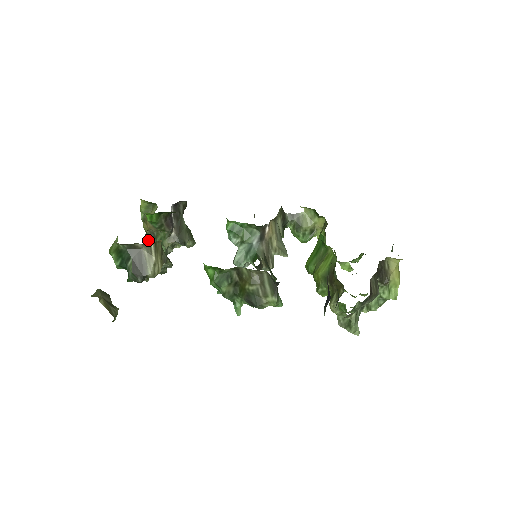
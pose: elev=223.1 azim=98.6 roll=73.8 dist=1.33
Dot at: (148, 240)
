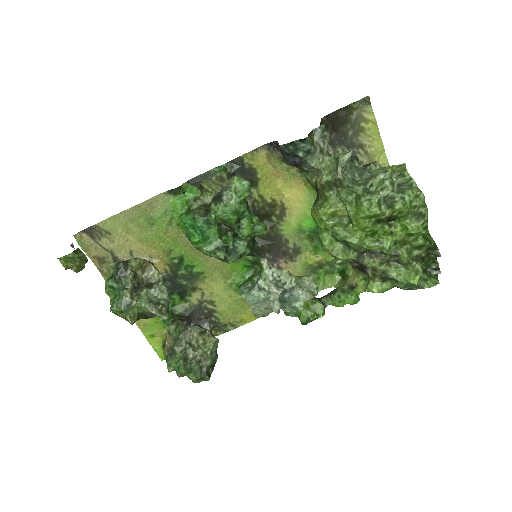
Dot at: occluded
